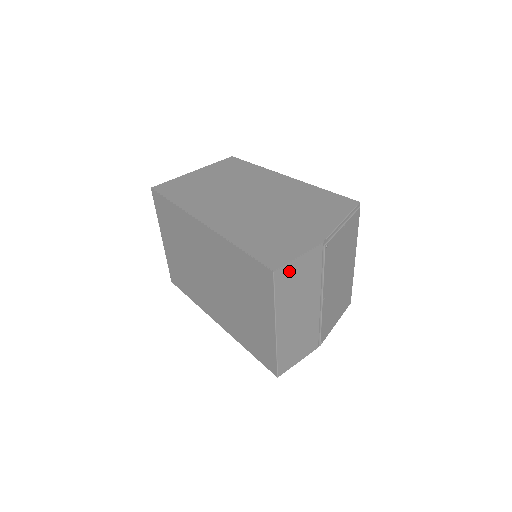
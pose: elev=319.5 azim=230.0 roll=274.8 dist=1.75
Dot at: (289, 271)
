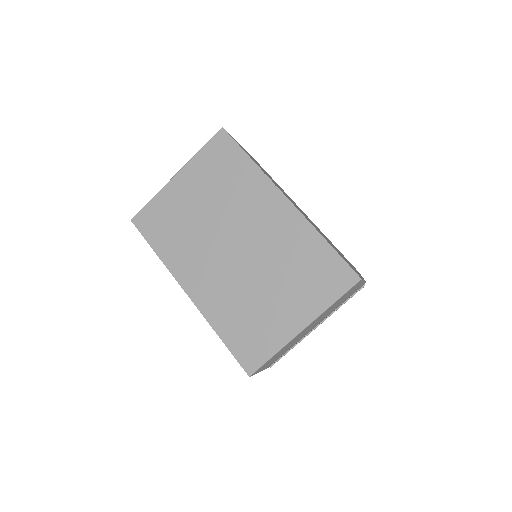
Dot at: (355, 287)
